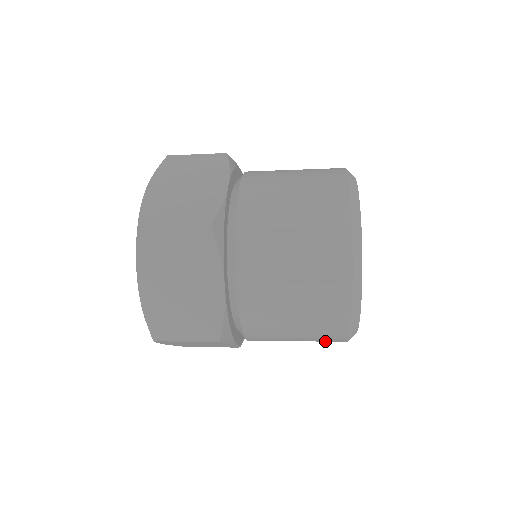
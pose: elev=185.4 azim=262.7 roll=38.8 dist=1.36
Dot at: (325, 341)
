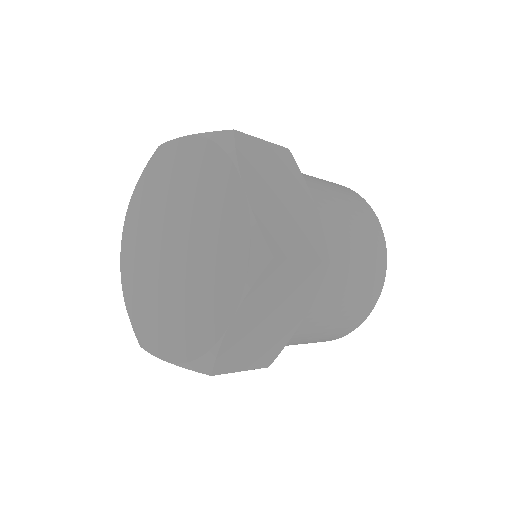
Dot at: (359, 313)
